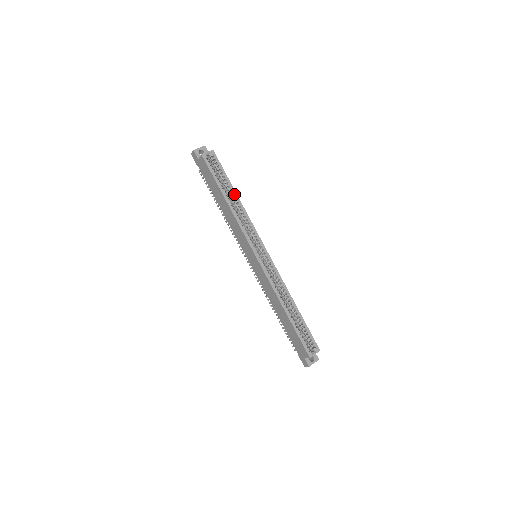
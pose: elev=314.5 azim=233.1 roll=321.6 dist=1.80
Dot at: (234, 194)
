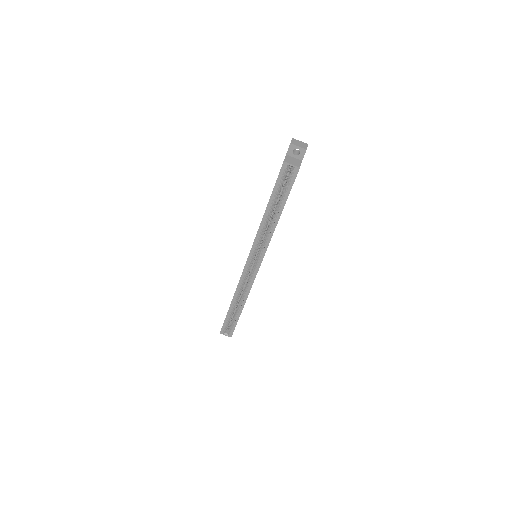
Dot at: (278, 214)
